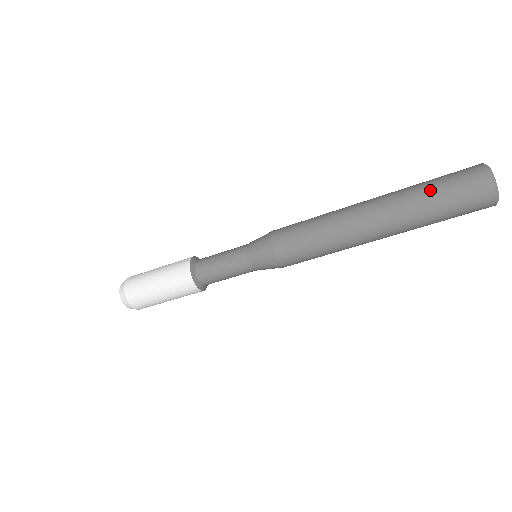
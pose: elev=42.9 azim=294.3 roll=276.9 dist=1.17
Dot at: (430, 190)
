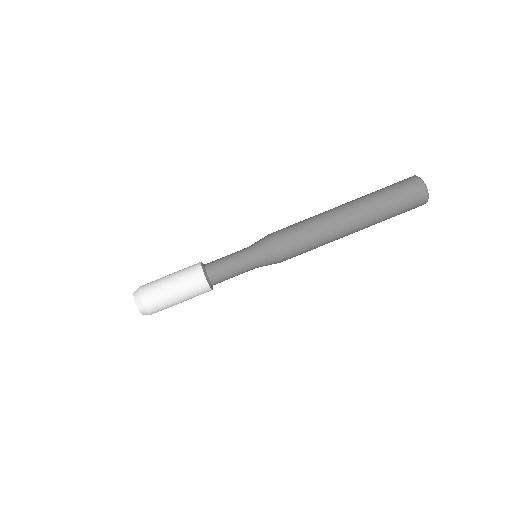
Dot at: (379, 190)
